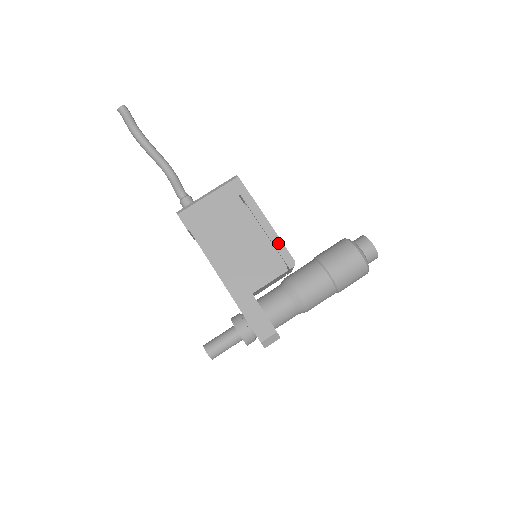
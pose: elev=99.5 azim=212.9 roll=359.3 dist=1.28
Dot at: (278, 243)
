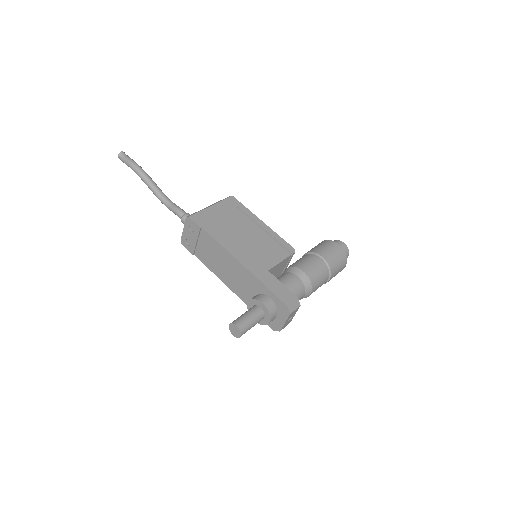
Dot at: (277, 237)
